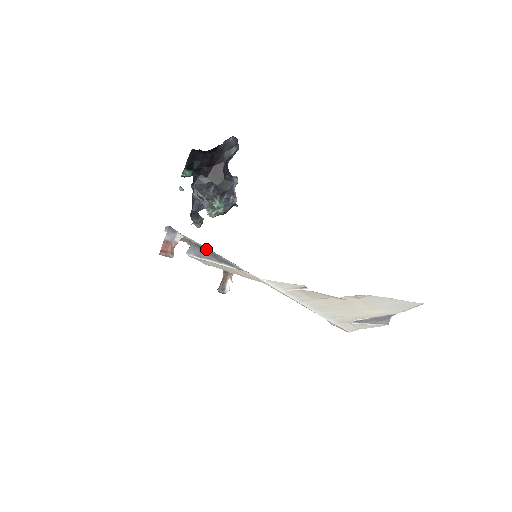
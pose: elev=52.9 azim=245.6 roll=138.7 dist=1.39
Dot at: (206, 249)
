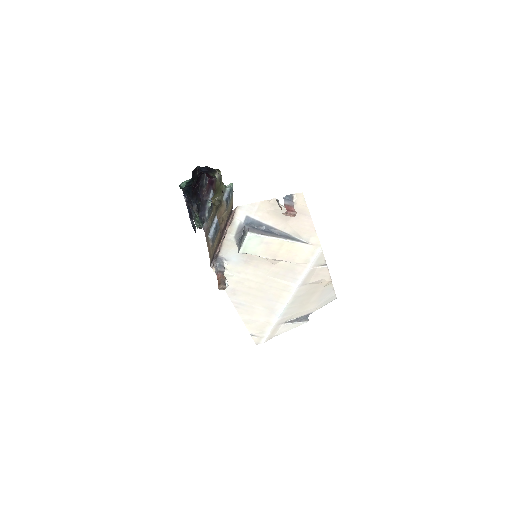
Dot at: (268, 230)
